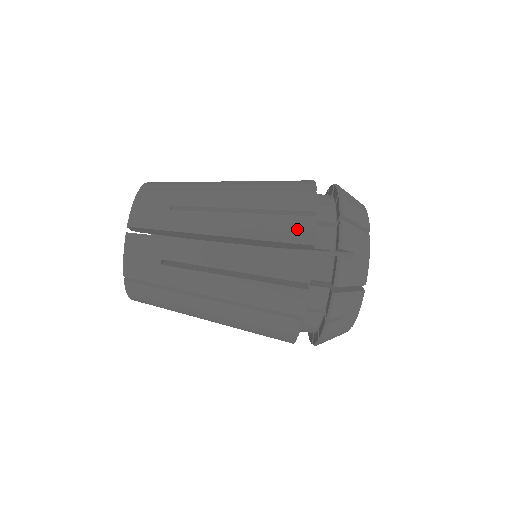
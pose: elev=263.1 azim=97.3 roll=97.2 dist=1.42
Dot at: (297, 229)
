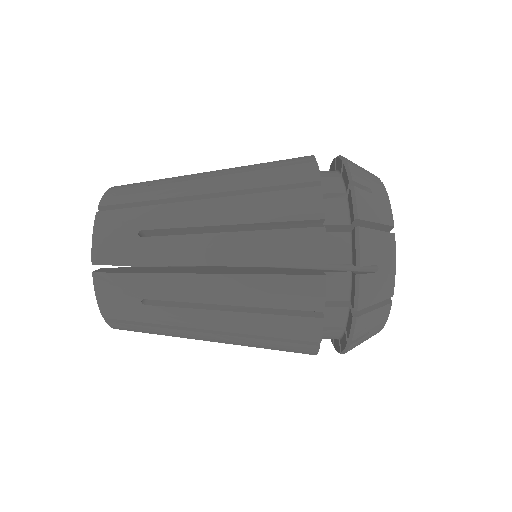
Dot at: (299, 330)
